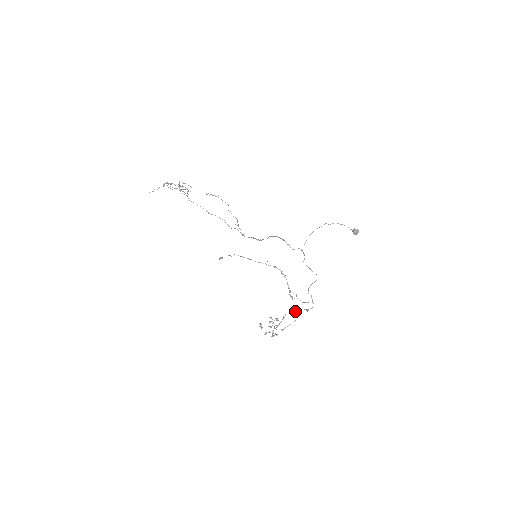
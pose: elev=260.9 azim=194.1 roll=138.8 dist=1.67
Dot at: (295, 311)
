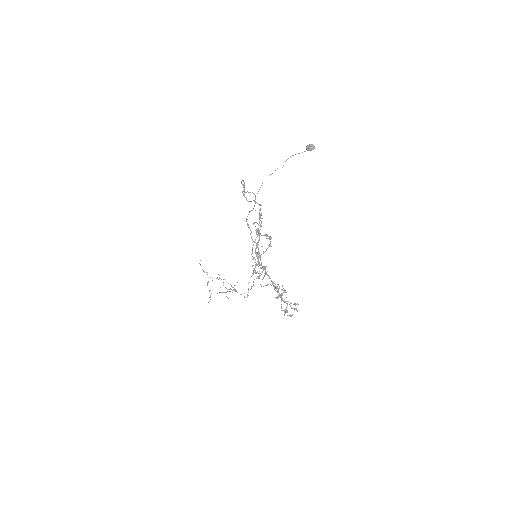
Dot at: occluded
